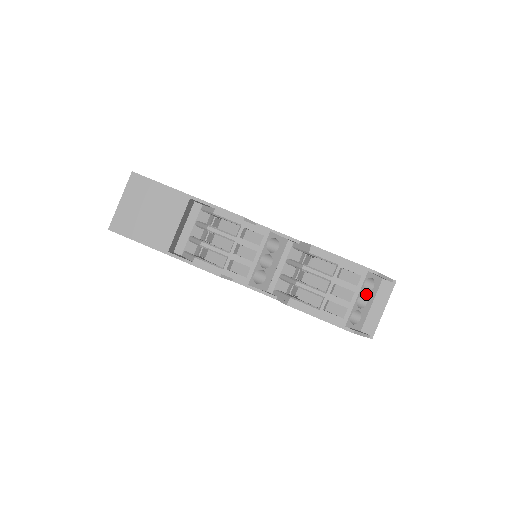
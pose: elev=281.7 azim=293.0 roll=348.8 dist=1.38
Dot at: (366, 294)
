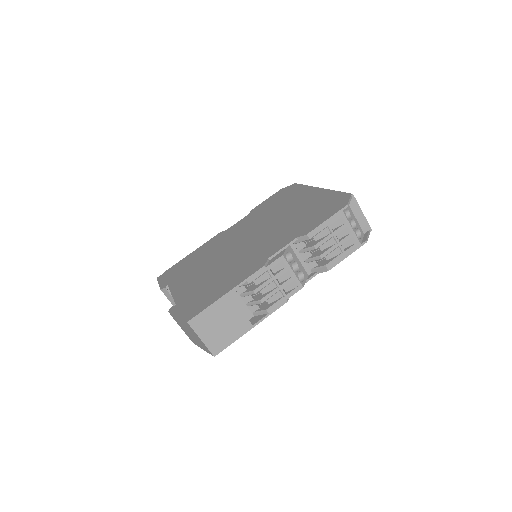
Dot at: (351, 219)
